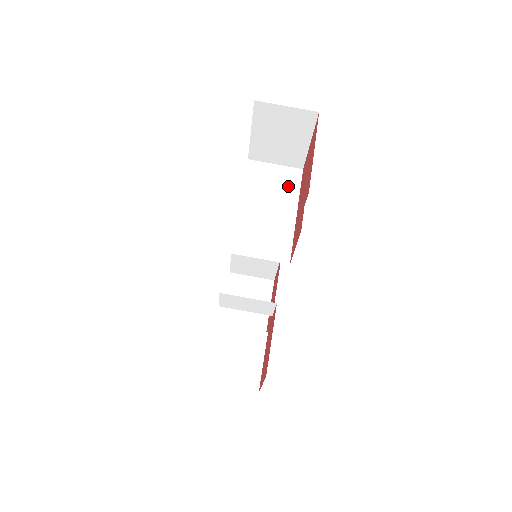
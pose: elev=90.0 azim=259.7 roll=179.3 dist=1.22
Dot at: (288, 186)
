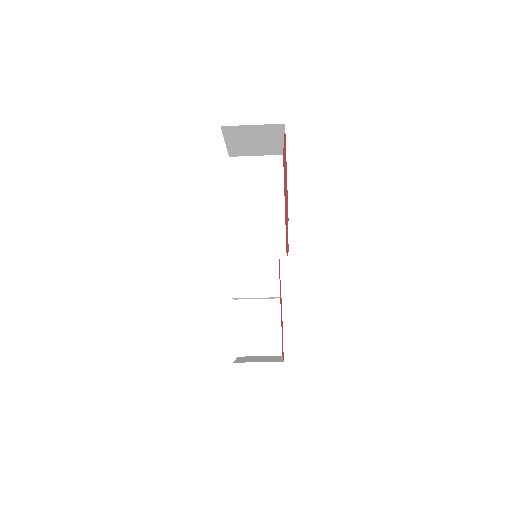
Dot at: (272, 178)
